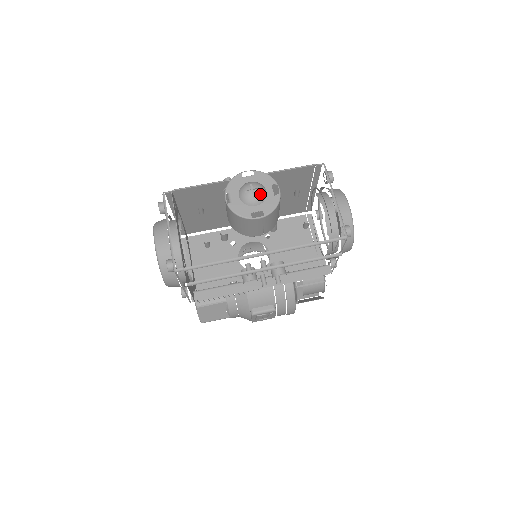
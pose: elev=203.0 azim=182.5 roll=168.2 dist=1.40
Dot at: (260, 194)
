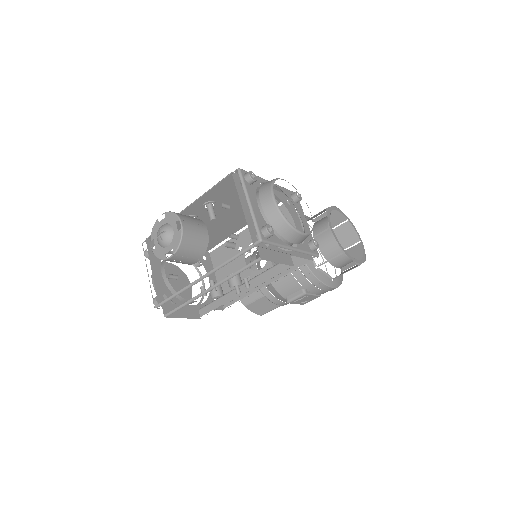
Dot at: (166, 236)
